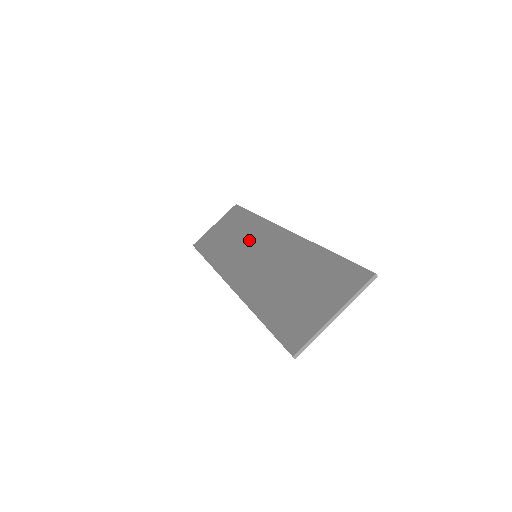
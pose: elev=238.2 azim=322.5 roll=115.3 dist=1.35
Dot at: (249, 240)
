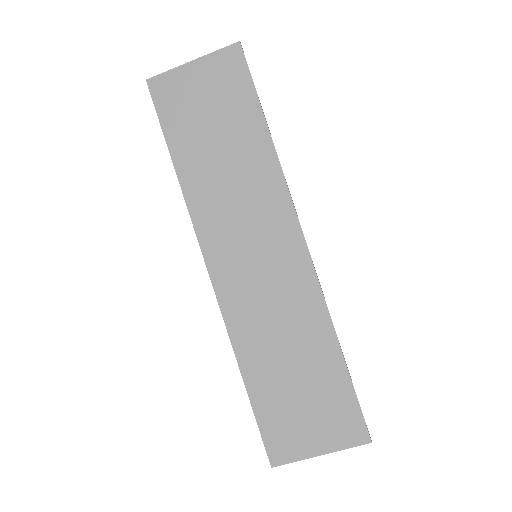
Dot at: (251, 206)
